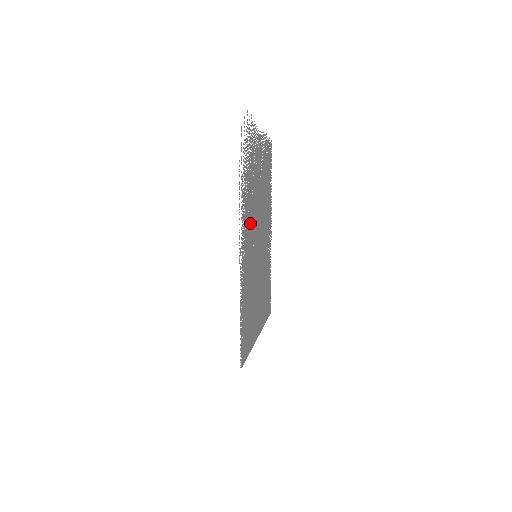
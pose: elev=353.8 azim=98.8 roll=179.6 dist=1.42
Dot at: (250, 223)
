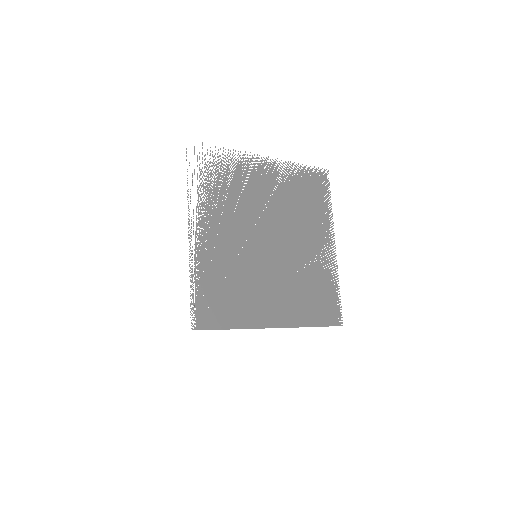
Dot at: (230, 226)
